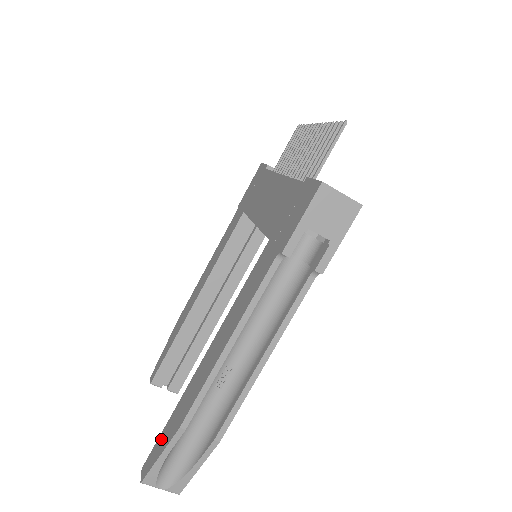
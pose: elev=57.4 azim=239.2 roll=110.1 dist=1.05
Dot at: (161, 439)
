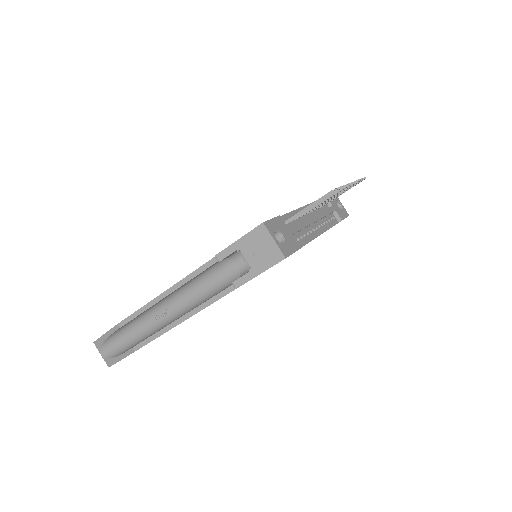
Dot at: occluded
